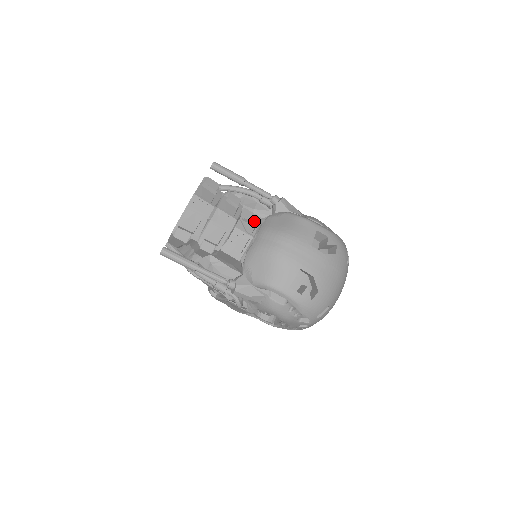
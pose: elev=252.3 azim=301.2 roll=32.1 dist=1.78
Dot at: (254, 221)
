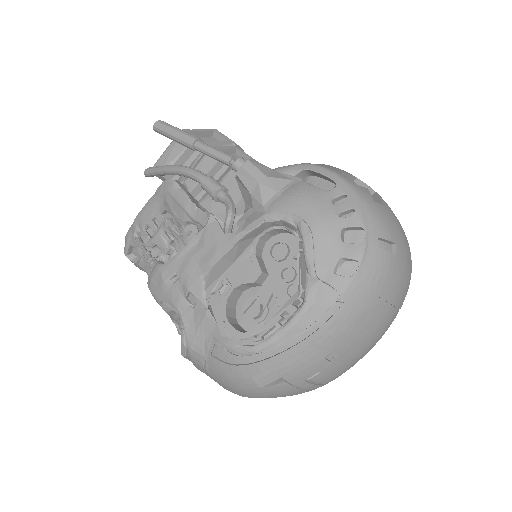
Dot at: occluded
